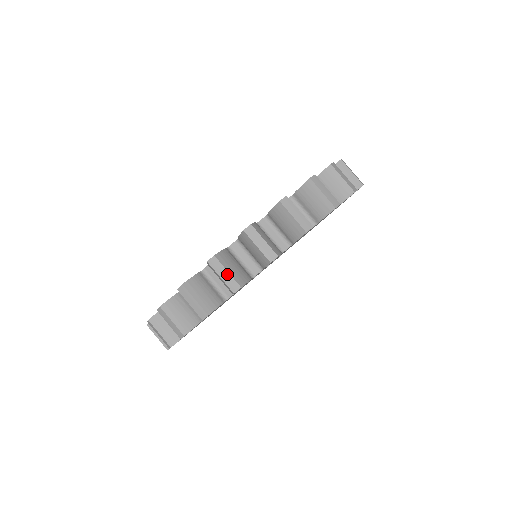
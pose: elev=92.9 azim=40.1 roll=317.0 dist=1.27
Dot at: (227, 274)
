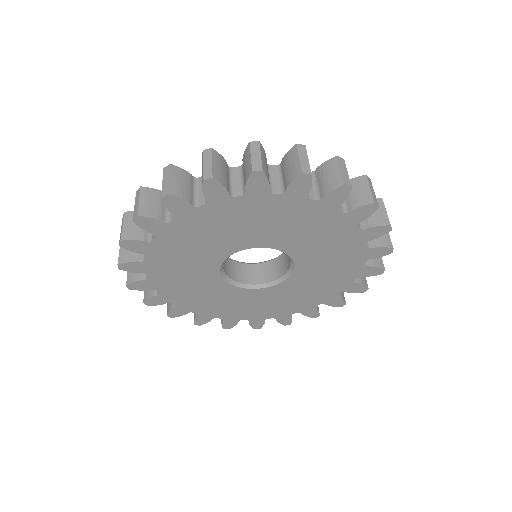
Dot at: (307, 160)
